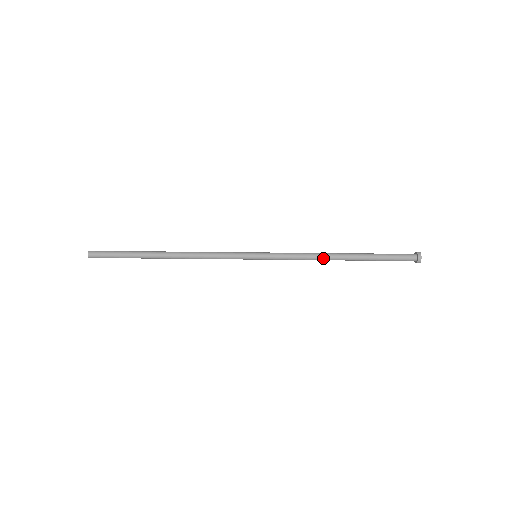
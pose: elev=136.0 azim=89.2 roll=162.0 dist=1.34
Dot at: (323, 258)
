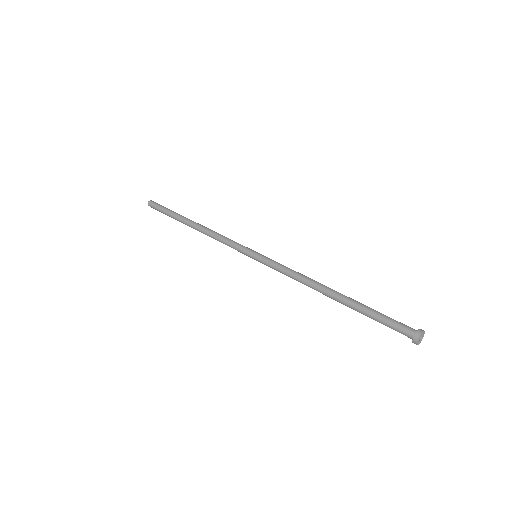
Dot at: (312, 283)
